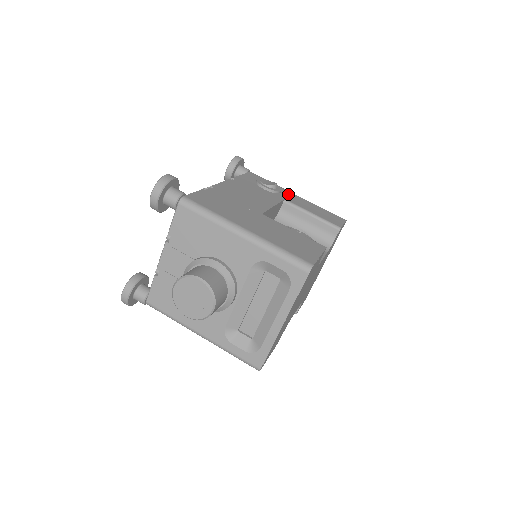
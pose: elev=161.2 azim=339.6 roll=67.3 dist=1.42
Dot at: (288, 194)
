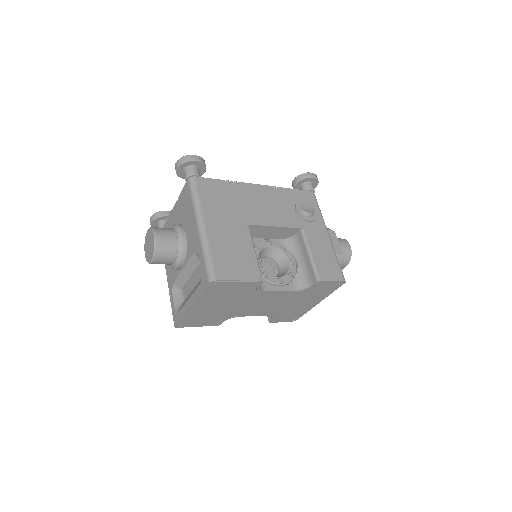
Dot at: (317, 227)
